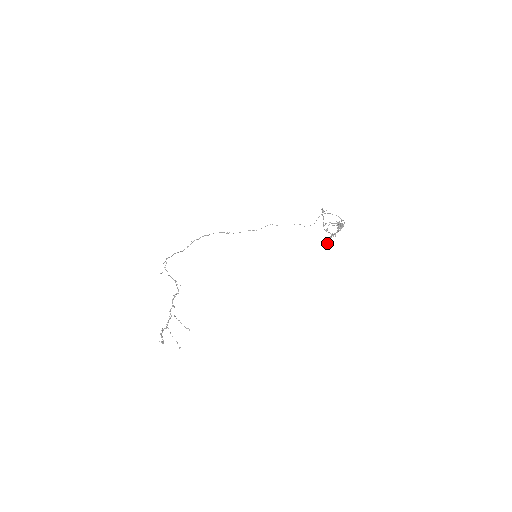
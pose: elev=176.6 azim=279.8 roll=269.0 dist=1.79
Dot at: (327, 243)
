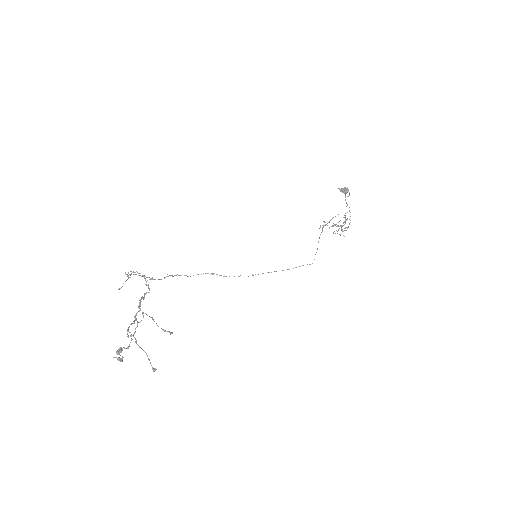
Dot at: (340, 235)
